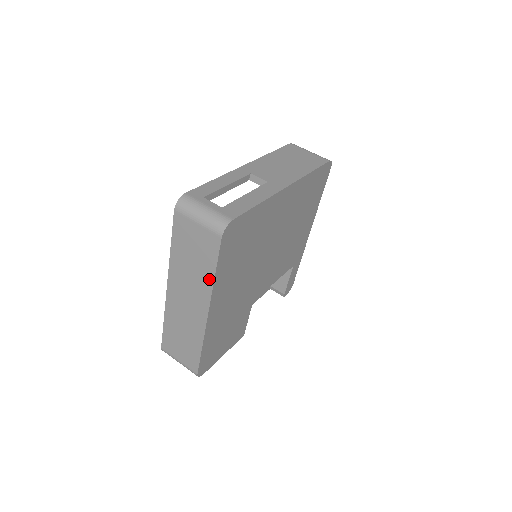
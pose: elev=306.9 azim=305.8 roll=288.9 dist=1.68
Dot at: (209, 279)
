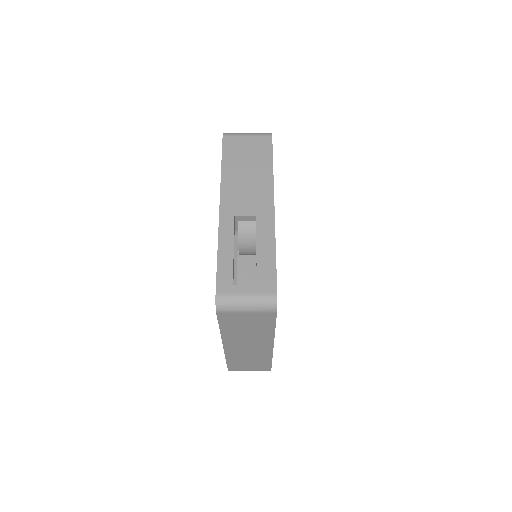
Dot at: (269, 332)
